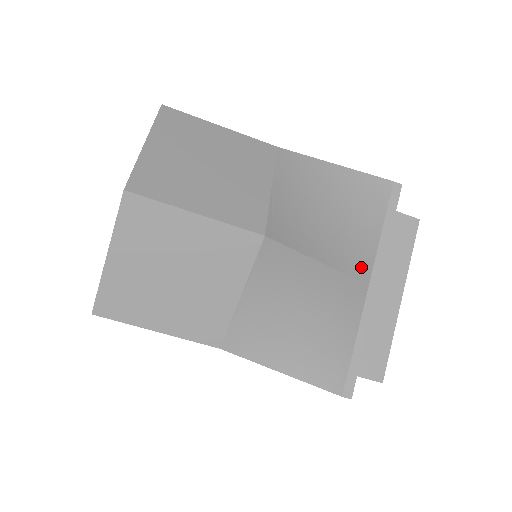
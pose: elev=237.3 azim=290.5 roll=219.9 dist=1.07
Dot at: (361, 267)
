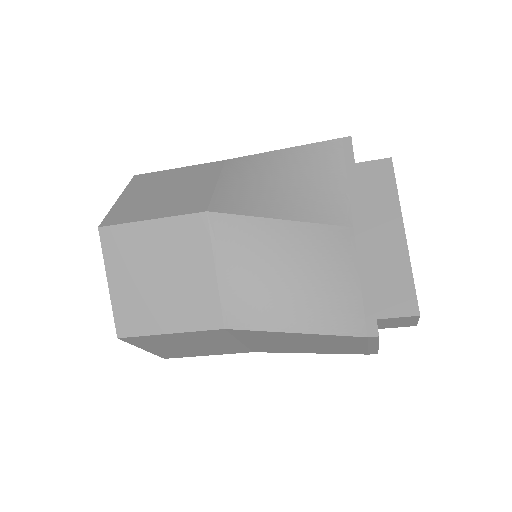
Dot at: (335, 214)
